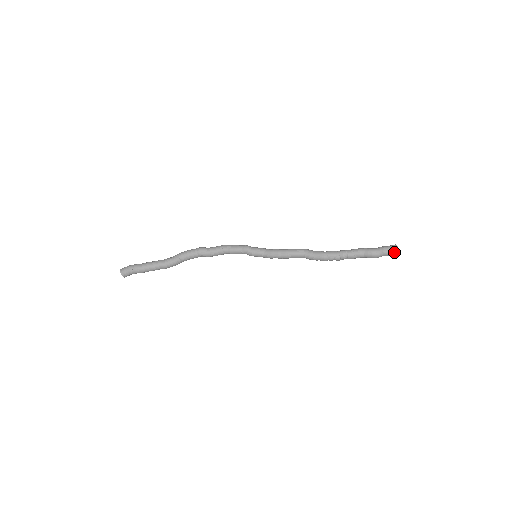
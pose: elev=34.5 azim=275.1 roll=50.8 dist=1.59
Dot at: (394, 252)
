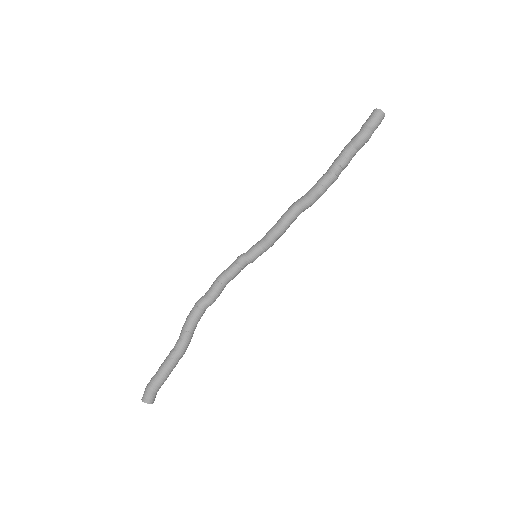
Dot at: (380, 117)
